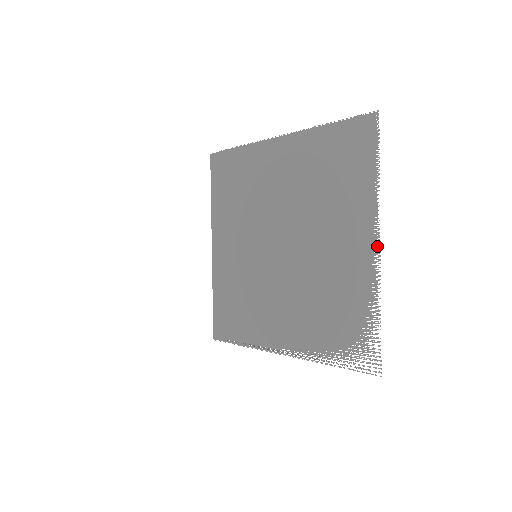
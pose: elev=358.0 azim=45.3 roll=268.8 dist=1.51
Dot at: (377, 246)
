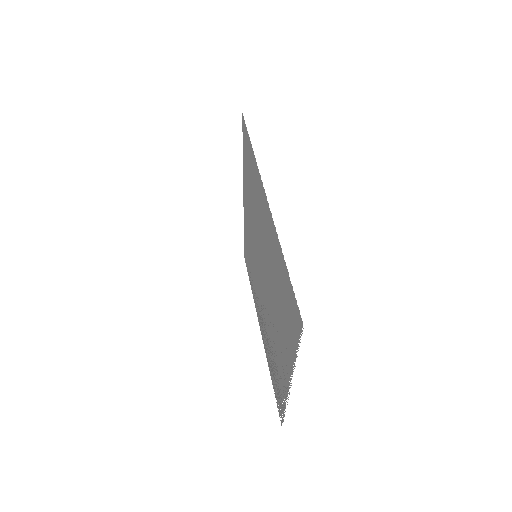
Dot at: (289, 387)
